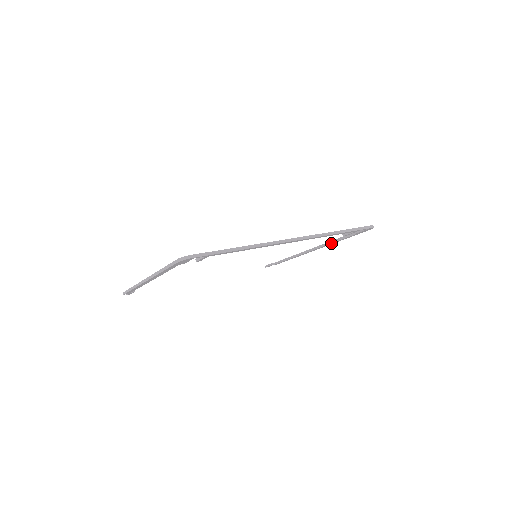
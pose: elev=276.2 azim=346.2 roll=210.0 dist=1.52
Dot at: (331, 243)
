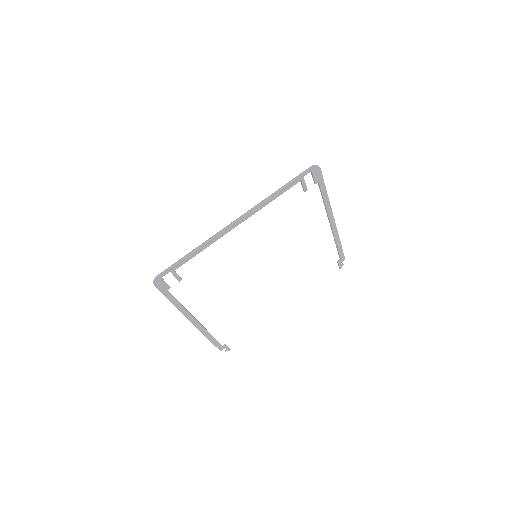
Dot at: (326, 206)
